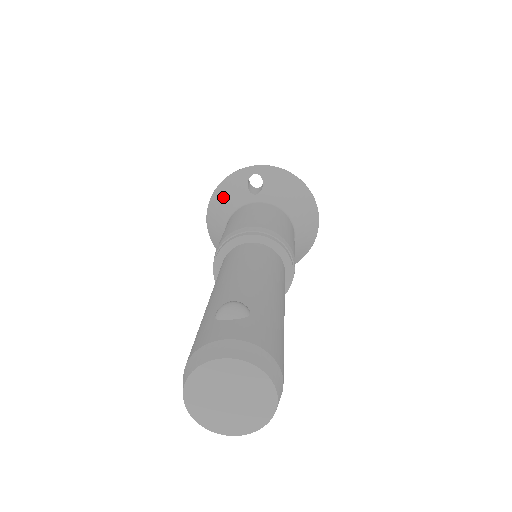
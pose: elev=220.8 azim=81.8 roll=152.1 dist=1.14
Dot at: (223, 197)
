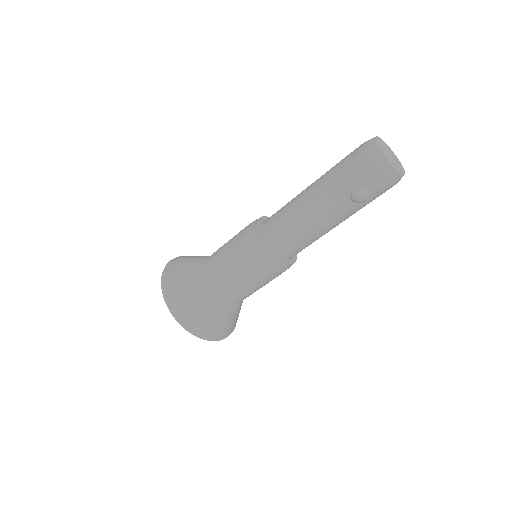
Dot at: occluded
